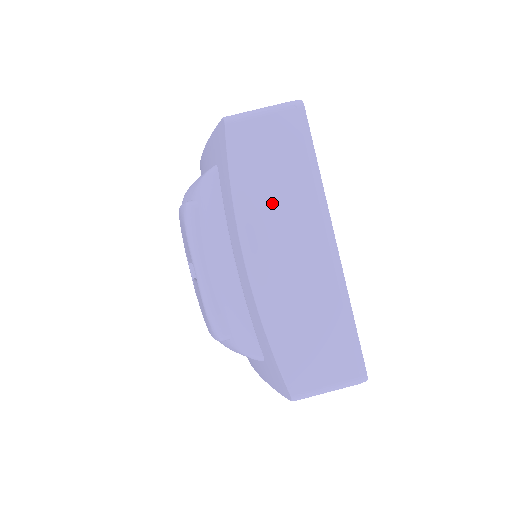
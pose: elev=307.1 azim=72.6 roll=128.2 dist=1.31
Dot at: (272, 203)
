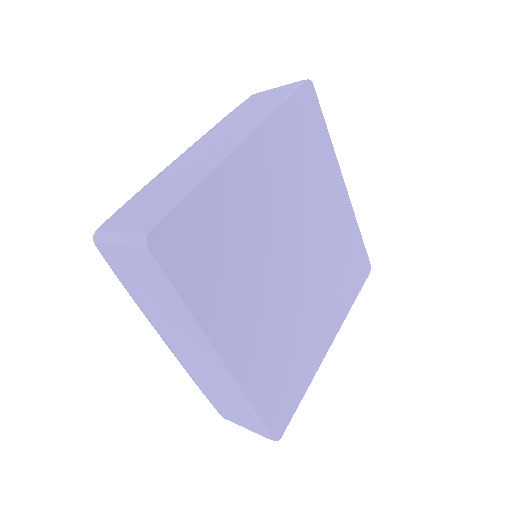
Dot at: (231, 124)
